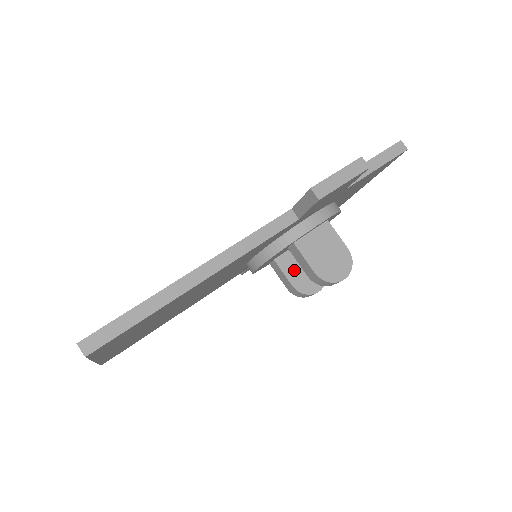
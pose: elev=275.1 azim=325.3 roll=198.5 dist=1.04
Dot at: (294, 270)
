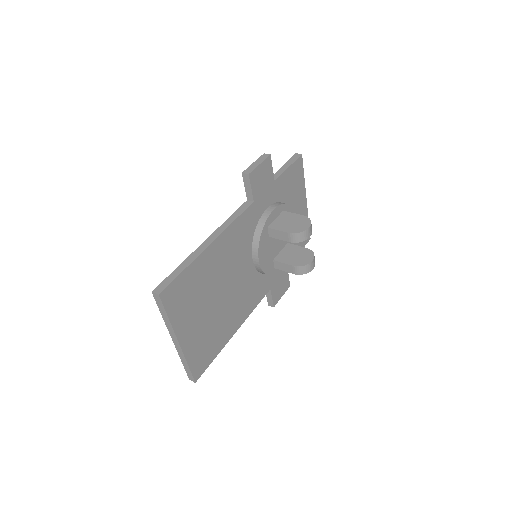
Dot at: (289, 259)
